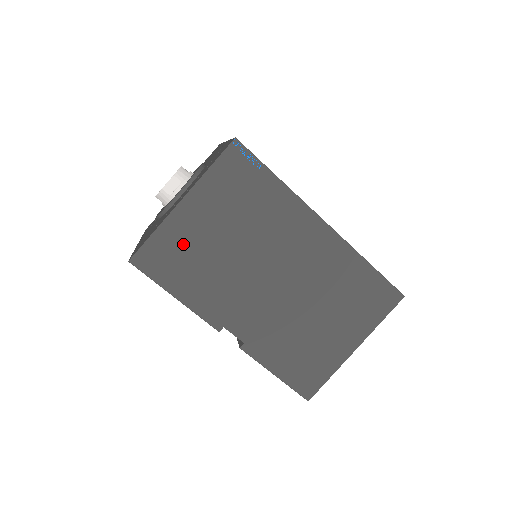
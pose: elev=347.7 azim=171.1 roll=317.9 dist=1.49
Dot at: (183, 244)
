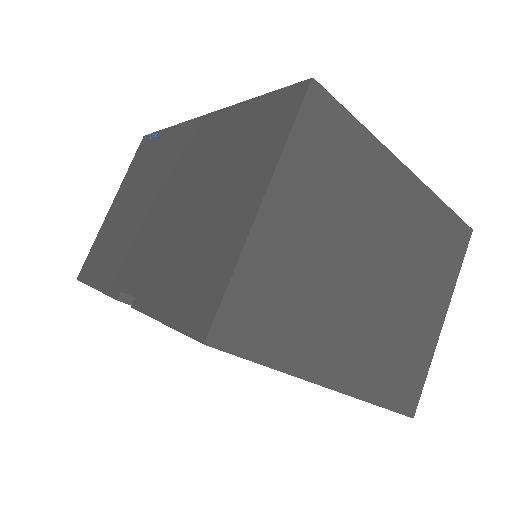
Dot at: (107, 236)
